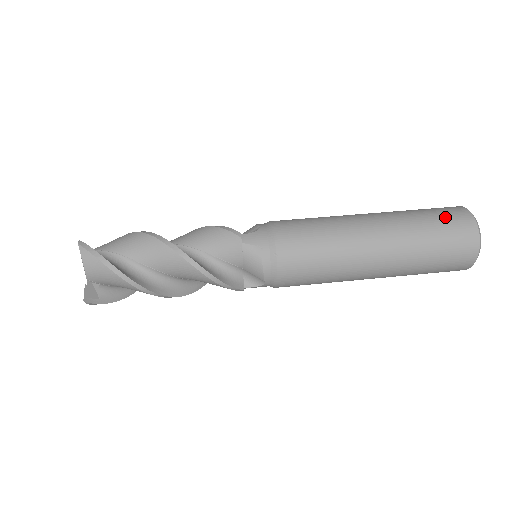
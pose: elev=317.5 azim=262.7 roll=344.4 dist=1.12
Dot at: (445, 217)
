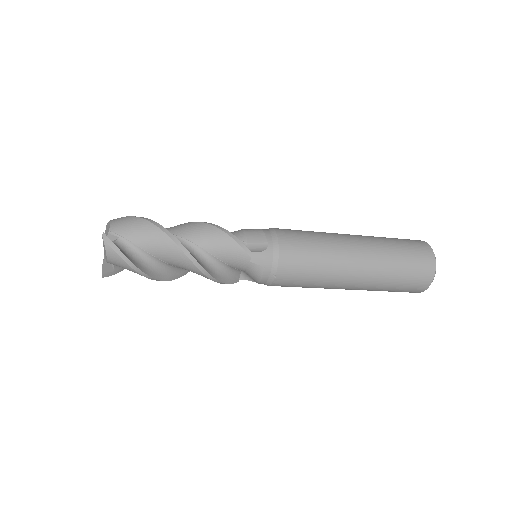
Dot at: occluded
